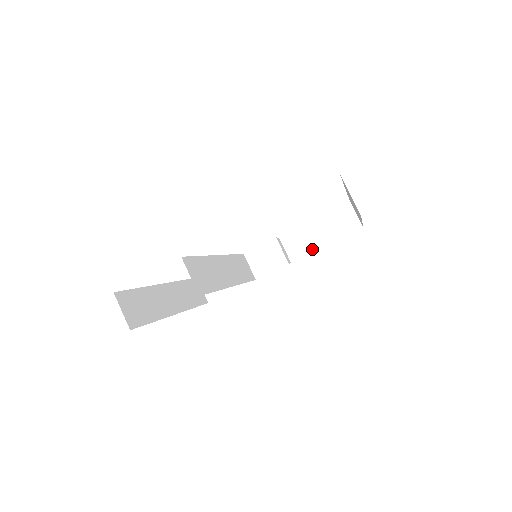
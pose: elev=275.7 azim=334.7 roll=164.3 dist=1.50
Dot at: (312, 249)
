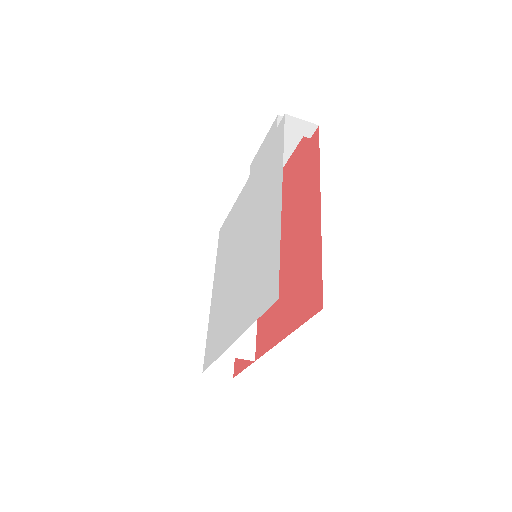
Dot at: (287, 155)
